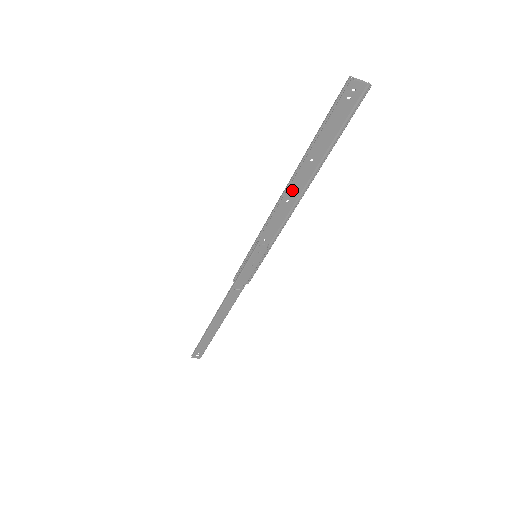
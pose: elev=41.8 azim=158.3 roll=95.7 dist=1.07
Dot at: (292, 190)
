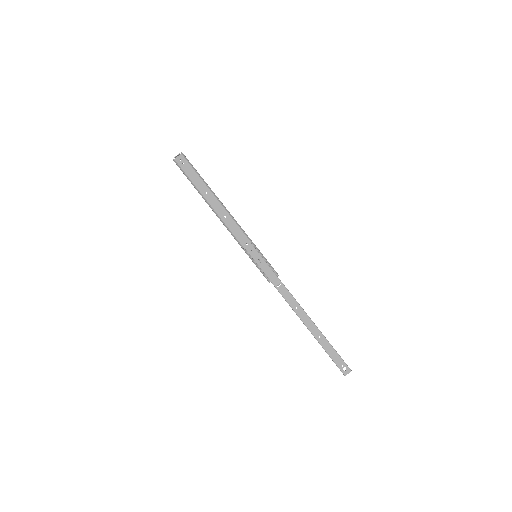
Dot at: (219, 211)
